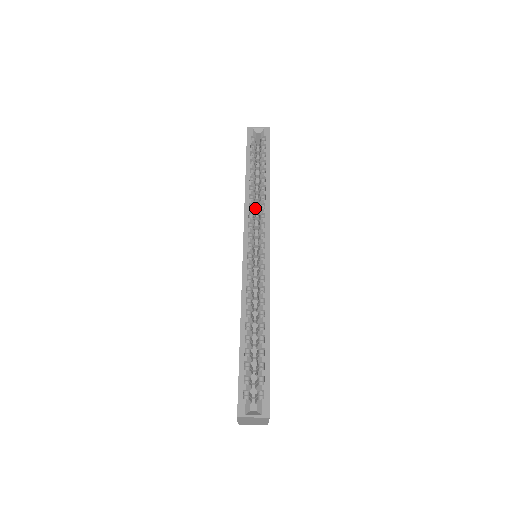
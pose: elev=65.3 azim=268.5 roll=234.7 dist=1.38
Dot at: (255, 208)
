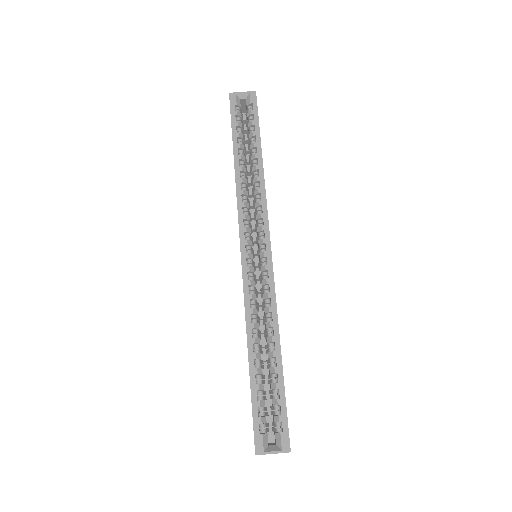
Dot at: occluded
